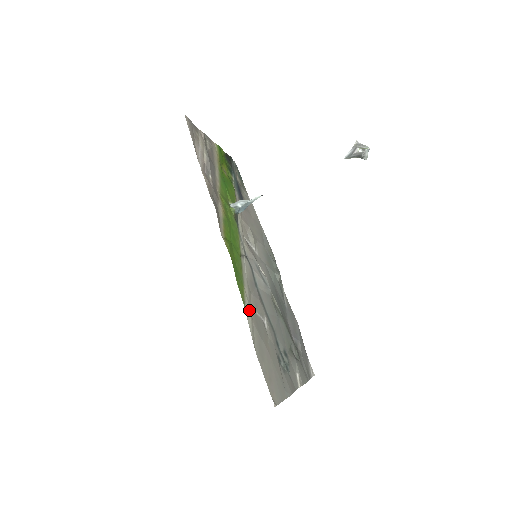
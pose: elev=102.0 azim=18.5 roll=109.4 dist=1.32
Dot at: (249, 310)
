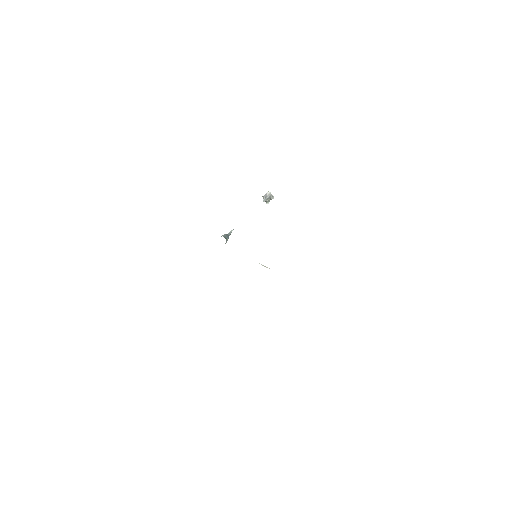
Dot at: occluded
